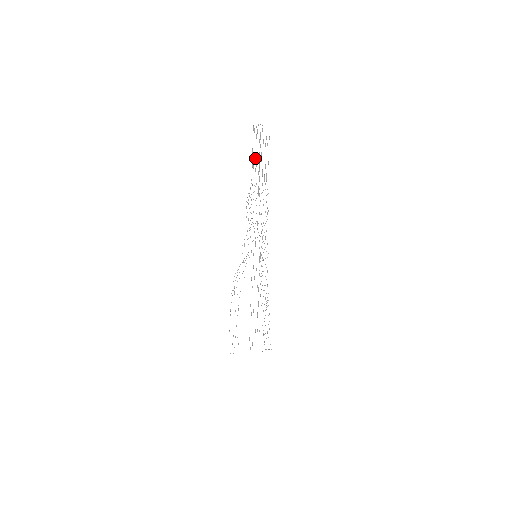
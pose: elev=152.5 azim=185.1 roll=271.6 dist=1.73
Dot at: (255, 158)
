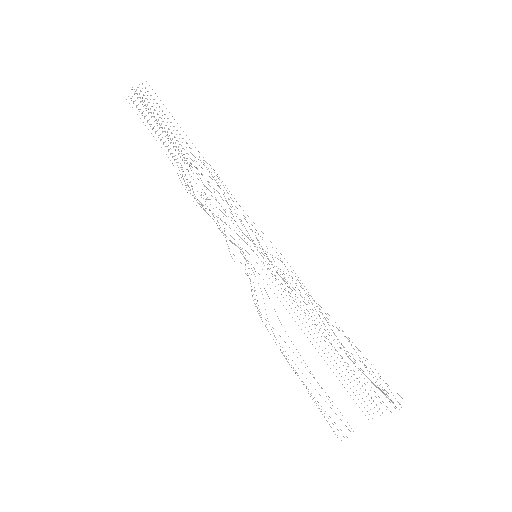
Dot at: occluded
